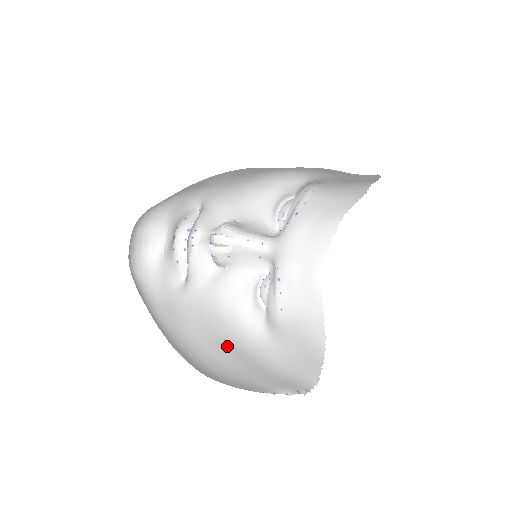
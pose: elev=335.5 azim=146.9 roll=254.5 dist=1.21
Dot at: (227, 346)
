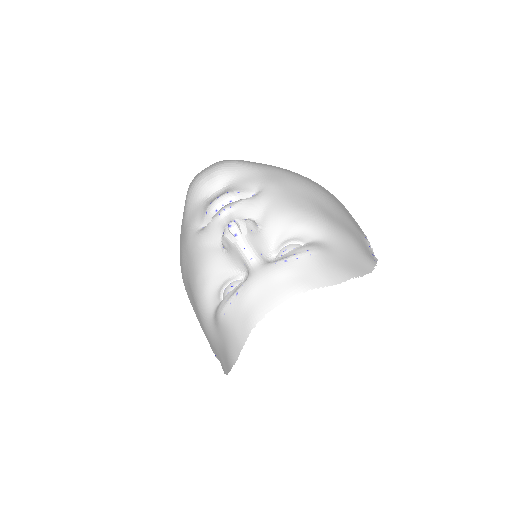
Dot at: (191, 294)
